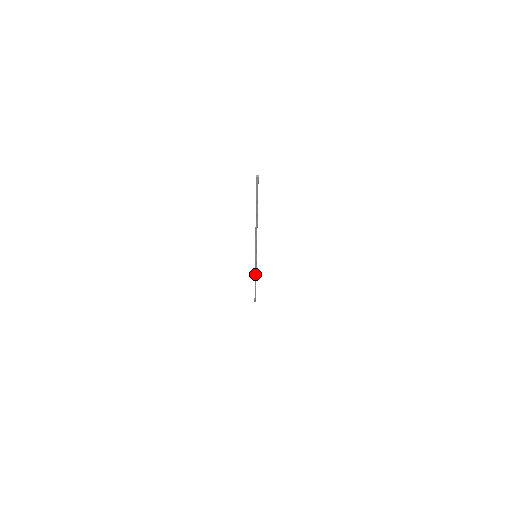
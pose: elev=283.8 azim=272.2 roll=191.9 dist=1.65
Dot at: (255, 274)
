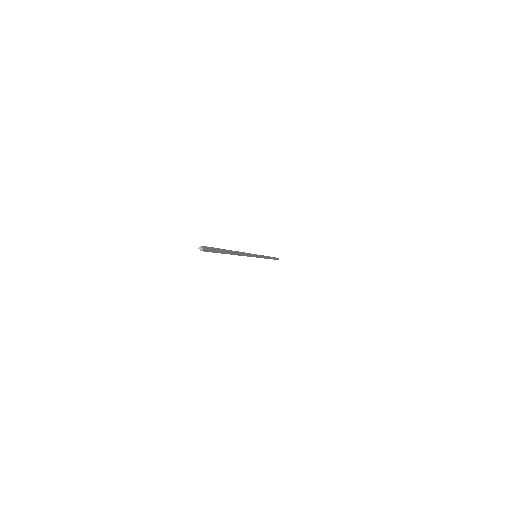
Dot at: occluded
